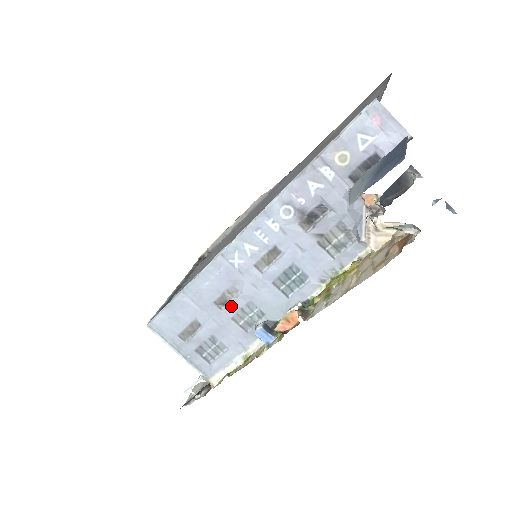
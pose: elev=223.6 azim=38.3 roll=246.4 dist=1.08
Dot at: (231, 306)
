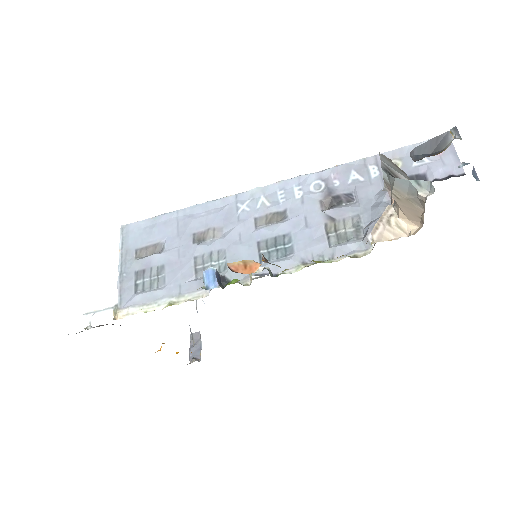
Dot at: (205, 244)
